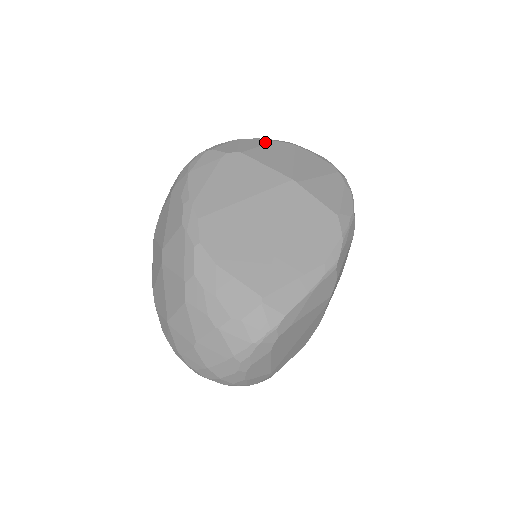
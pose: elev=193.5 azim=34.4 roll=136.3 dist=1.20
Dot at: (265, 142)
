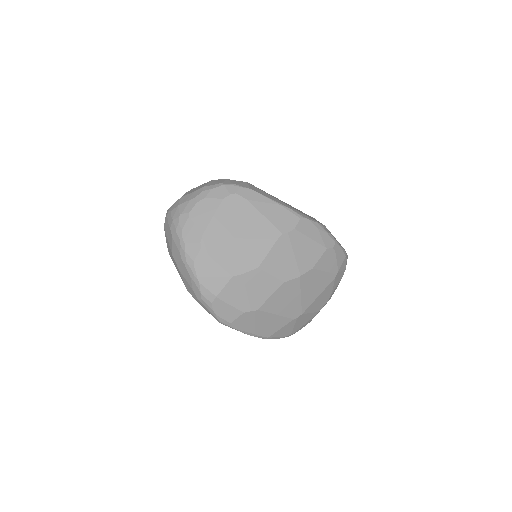
Dot at: occluded
